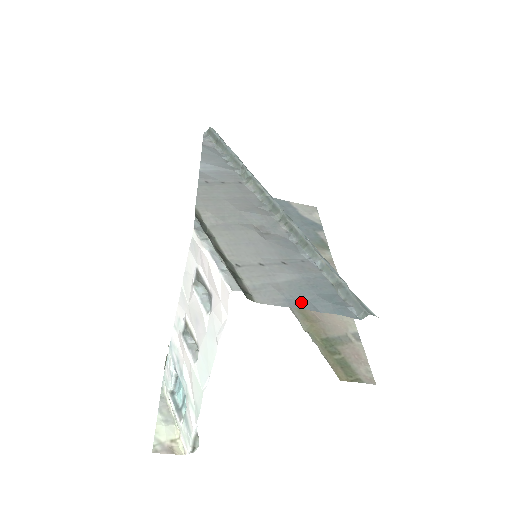
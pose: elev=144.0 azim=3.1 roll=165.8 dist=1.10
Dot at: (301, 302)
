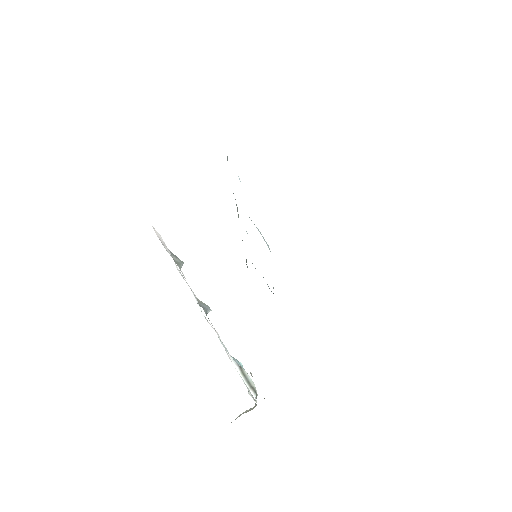
Dot at: occluded
